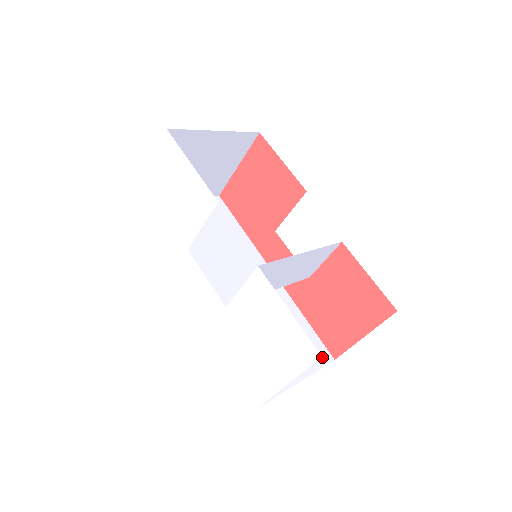
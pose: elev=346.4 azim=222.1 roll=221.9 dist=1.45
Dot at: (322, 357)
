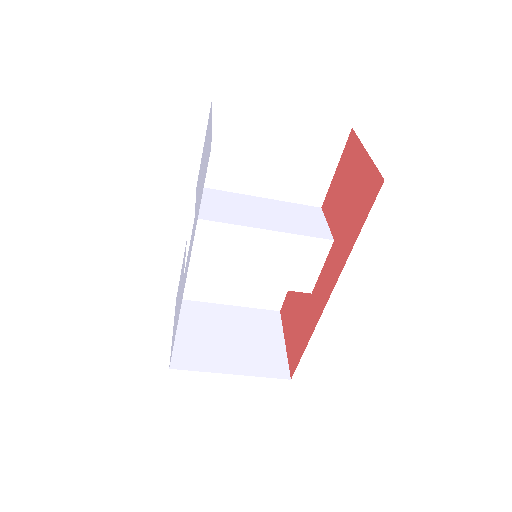
Dot at: occluded
